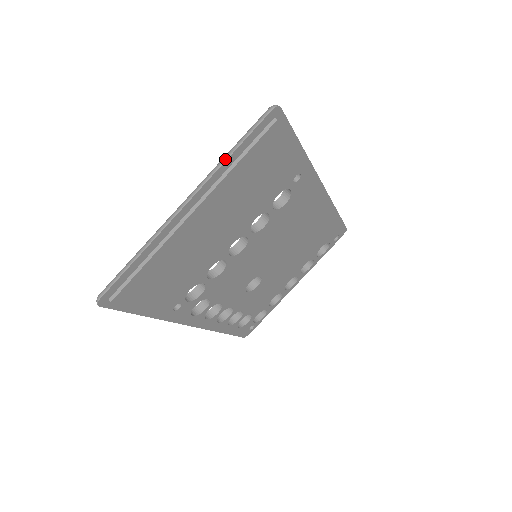
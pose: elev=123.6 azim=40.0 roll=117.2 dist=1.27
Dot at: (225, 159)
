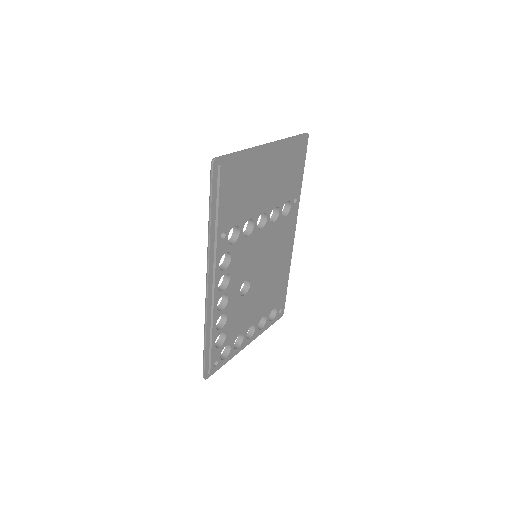
Dot at: (287, 138)
